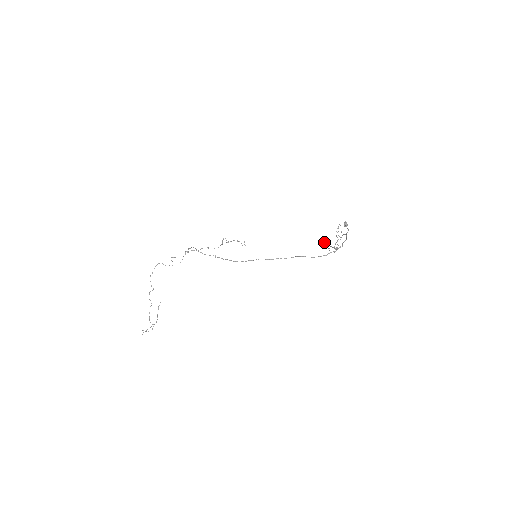
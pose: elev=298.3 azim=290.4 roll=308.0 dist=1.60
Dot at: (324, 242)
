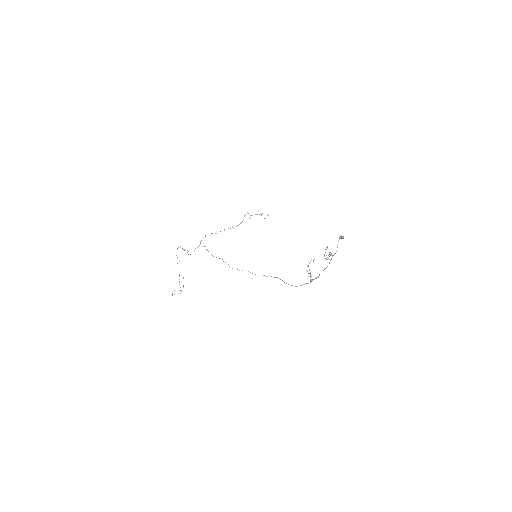
Dot at: occluded
